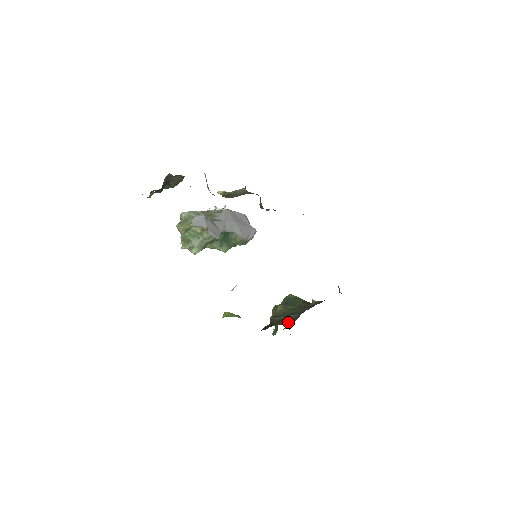
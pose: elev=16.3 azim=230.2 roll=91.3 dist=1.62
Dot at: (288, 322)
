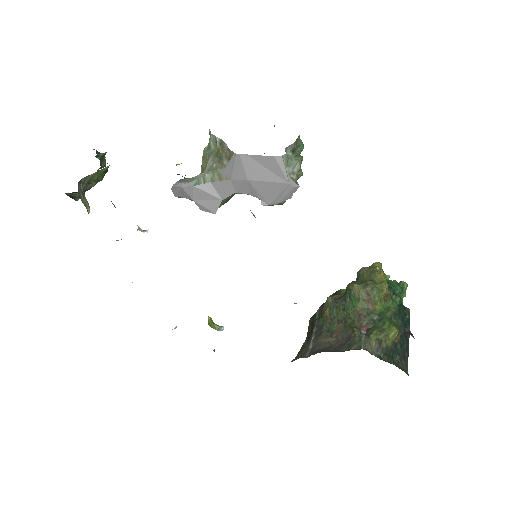
Dot at: (304, 343)
